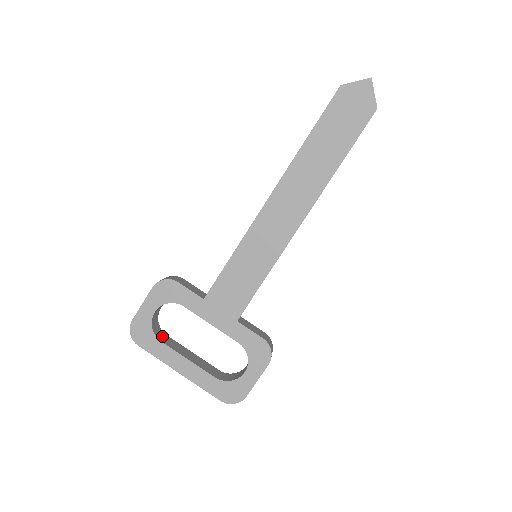
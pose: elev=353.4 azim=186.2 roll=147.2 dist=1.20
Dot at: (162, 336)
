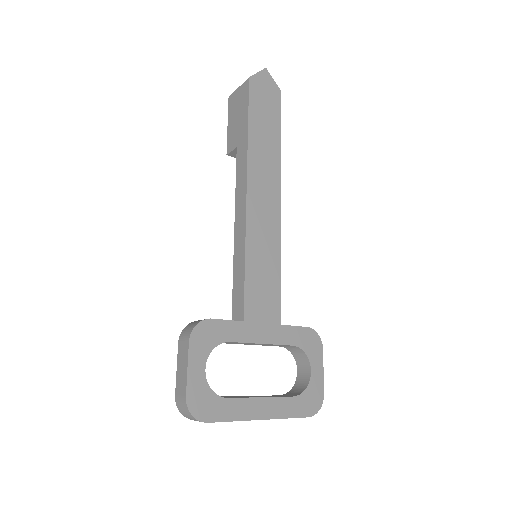
Dot at: occluded
